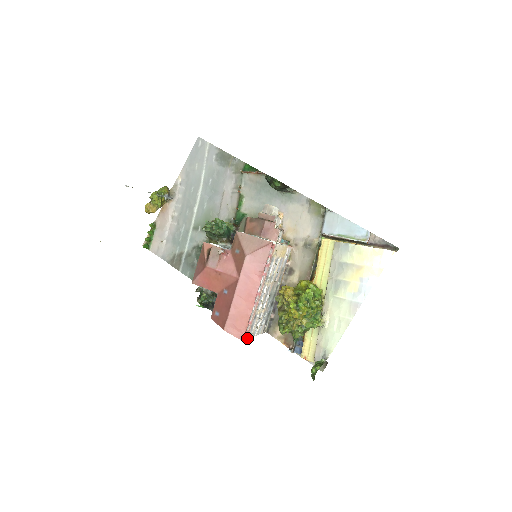
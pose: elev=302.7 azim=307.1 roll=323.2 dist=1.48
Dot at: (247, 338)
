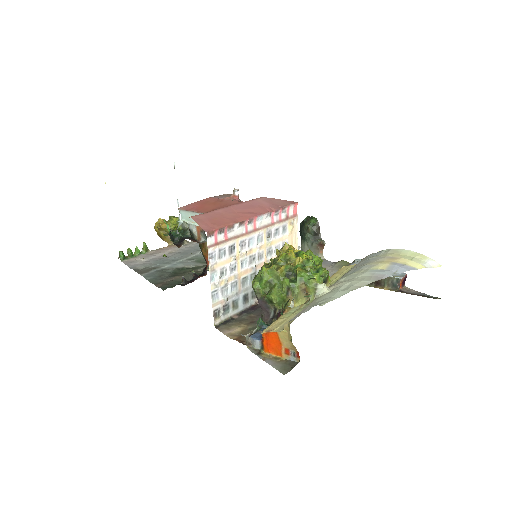
Dot at: (208, 250)
